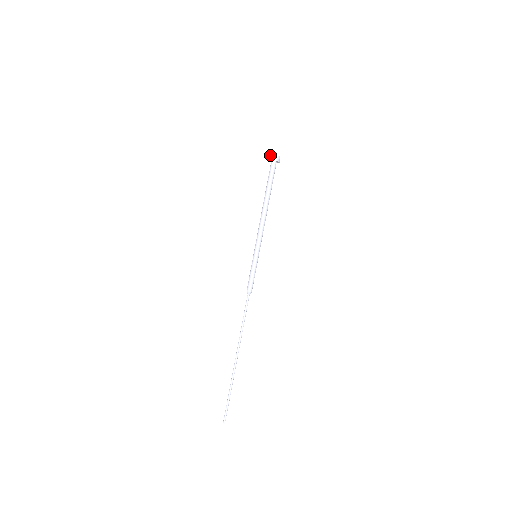
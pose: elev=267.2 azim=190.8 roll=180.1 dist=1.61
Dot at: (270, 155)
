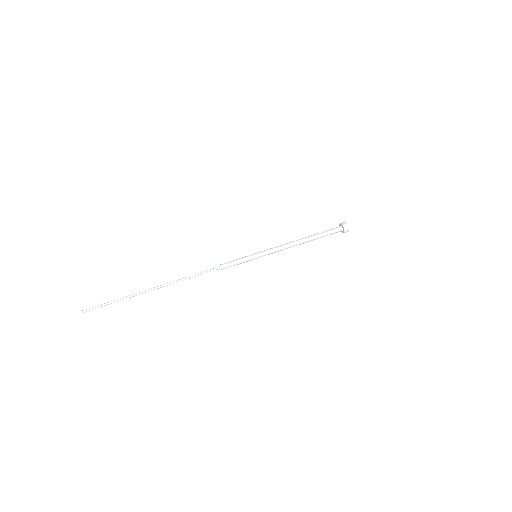
Dot at: (344, 222)
